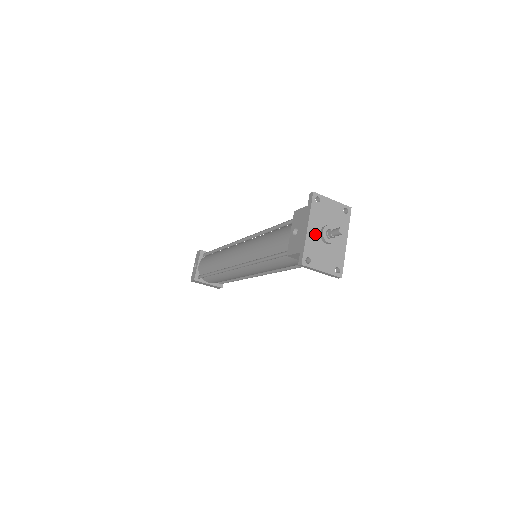
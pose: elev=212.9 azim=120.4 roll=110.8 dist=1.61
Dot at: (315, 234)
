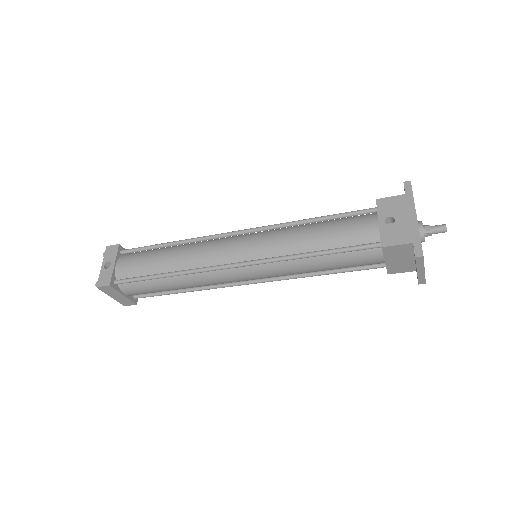
Dot at: occluded
